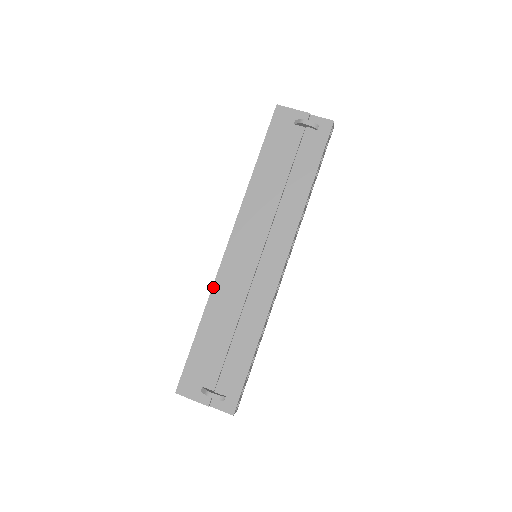
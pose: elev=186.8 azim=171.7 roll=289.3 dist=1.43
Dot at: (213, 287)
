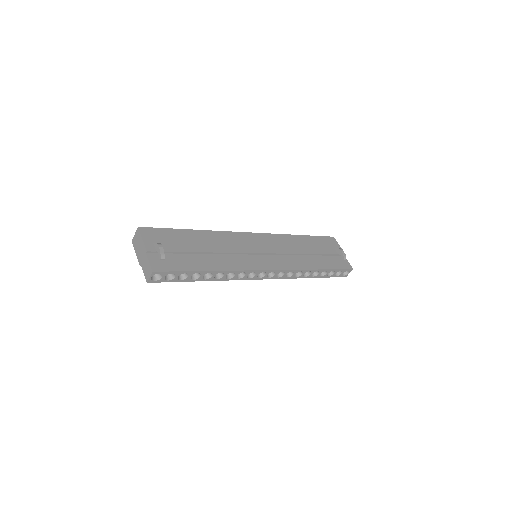
Dot at: (223, 231)
